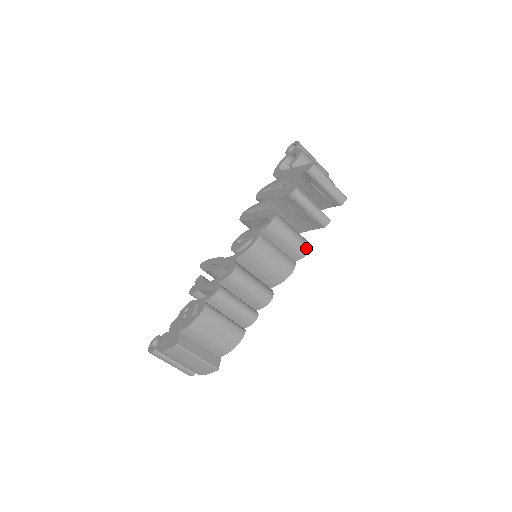
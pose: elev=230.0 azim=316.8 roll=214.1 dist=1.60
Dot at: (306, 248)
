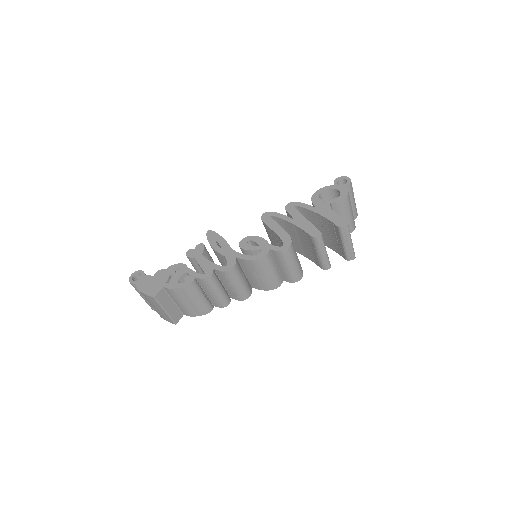
Dot at: (298, 278)
